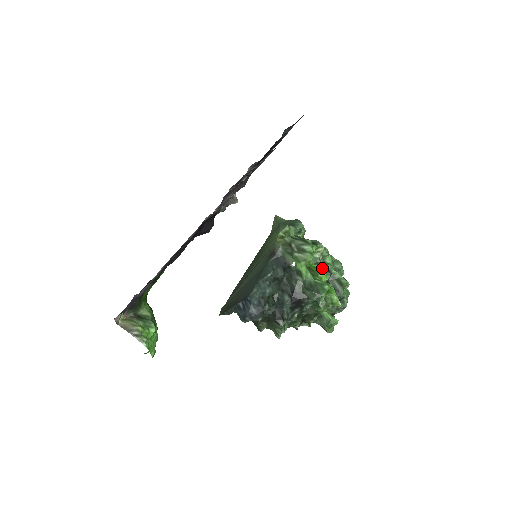
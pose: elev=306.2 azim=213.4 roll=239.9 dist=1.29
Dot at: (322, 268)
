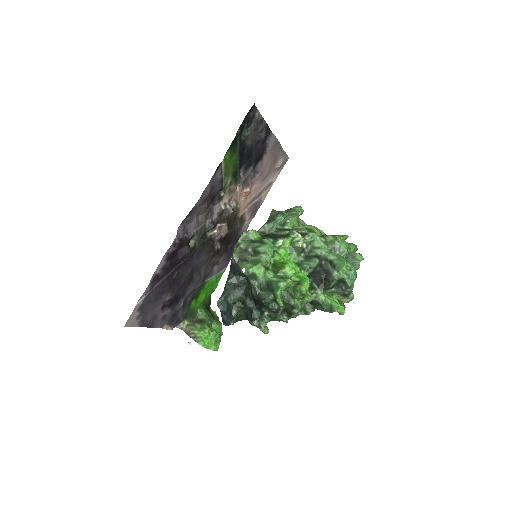
Dot at: (289, 261)
